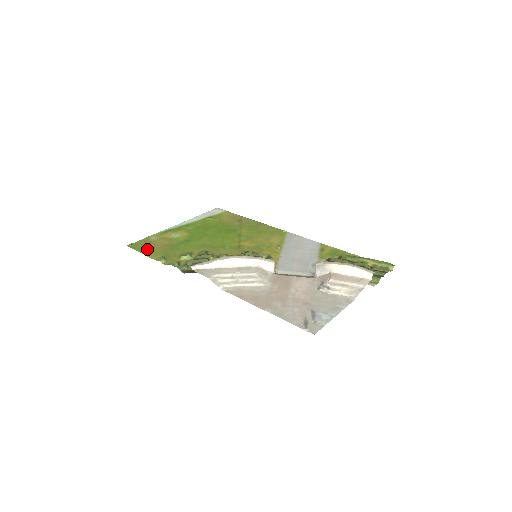
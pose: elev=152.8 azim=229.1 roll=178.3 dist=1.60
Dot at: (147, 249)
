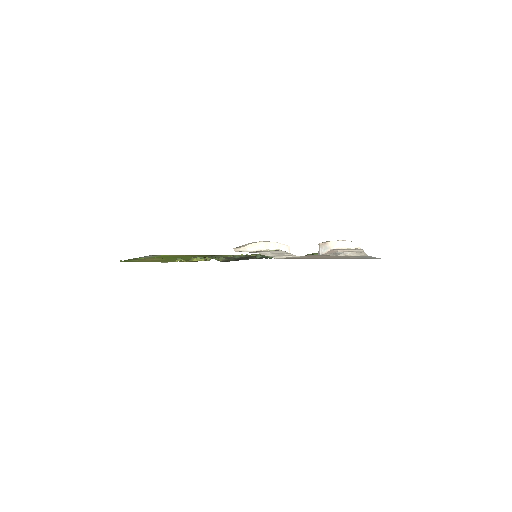
Dot at: (146, 261)
